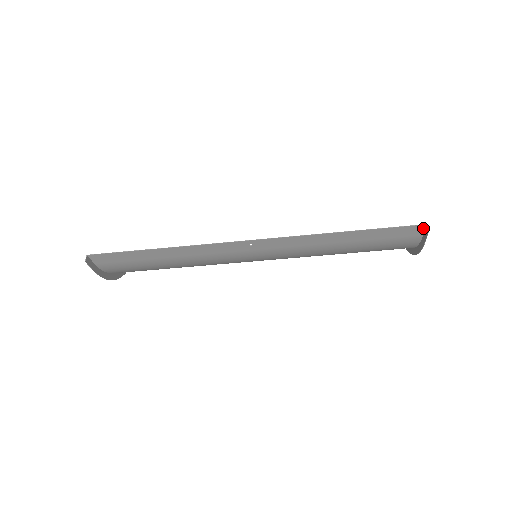
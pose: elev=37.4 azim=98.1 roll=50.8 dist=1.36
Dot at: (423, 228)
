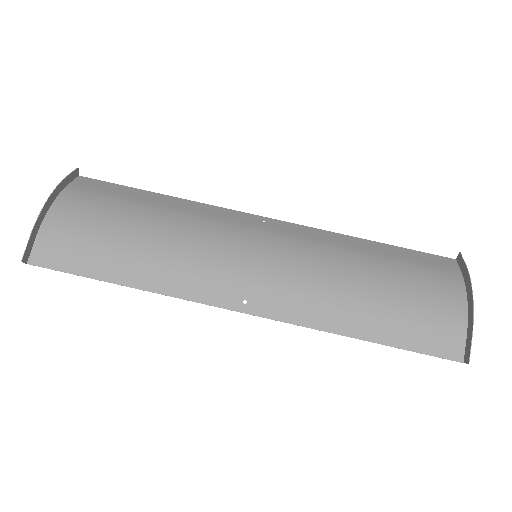
Dot at: (455, 263)
